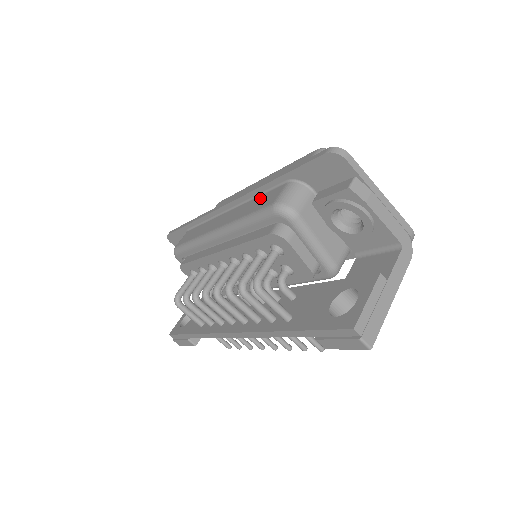
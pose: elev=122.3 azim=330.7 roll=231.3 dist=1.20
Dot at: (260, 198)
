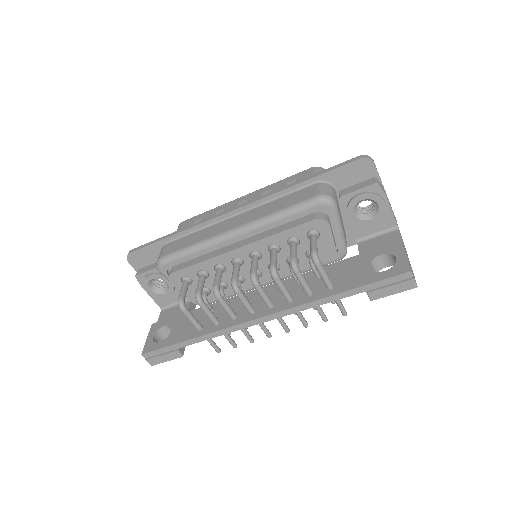
Dot at: (286, 198)
